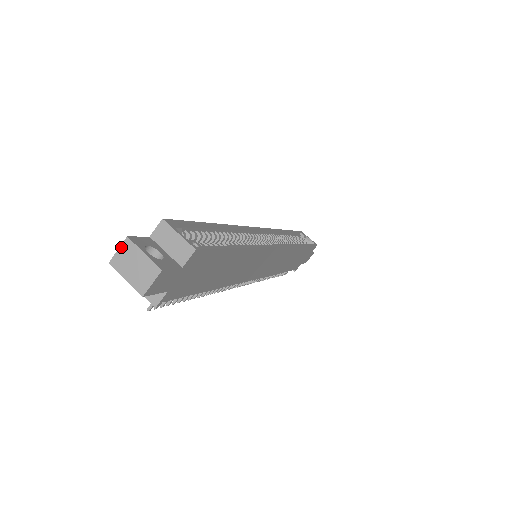
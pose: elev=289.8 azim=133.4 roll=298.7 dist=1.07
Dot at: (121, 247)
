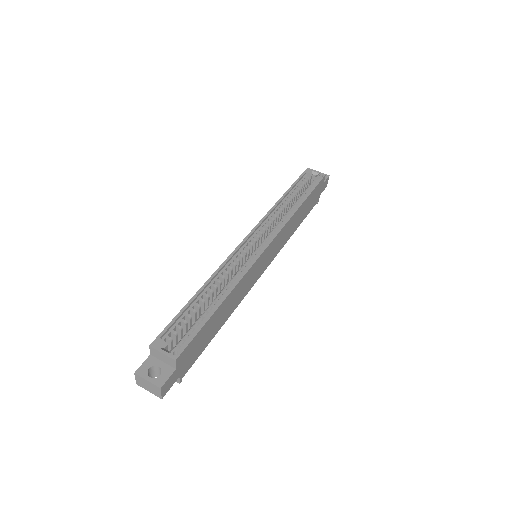
Dot at: (136, 378)
